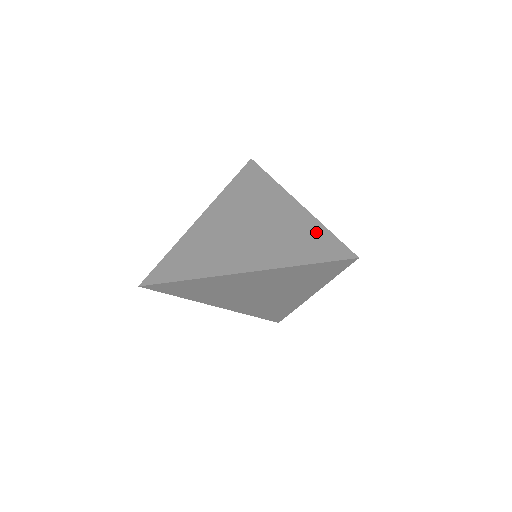
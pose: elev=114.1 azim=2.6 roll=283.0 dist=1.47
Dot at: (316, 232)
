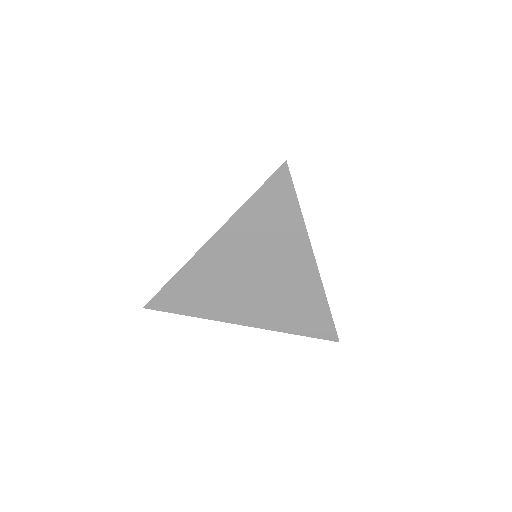
Dot at: occluded
